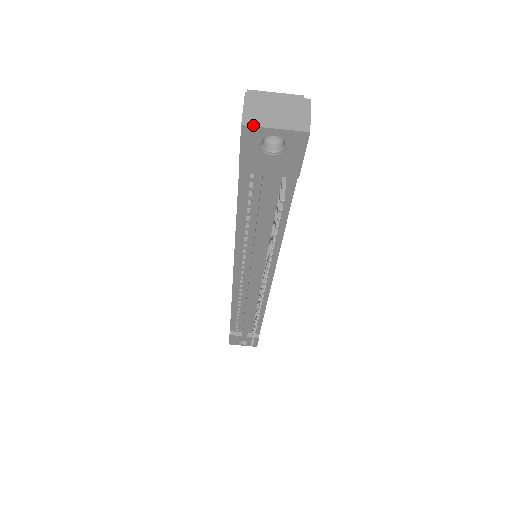
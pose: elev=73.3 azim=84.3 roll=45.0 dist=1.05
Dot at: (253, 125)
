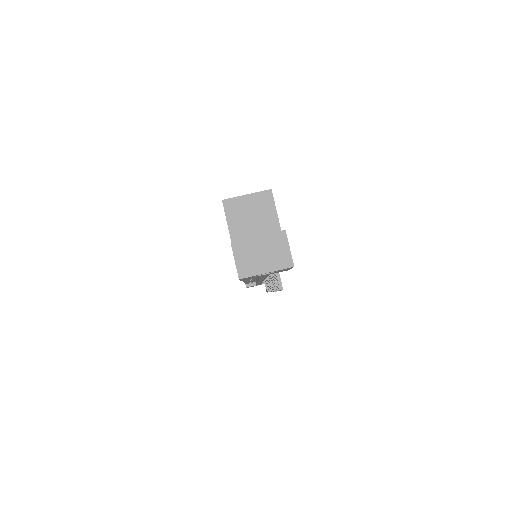
Dot at: (248, 276)
